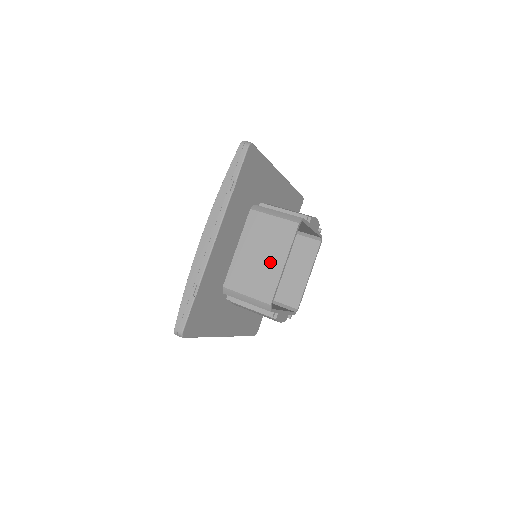
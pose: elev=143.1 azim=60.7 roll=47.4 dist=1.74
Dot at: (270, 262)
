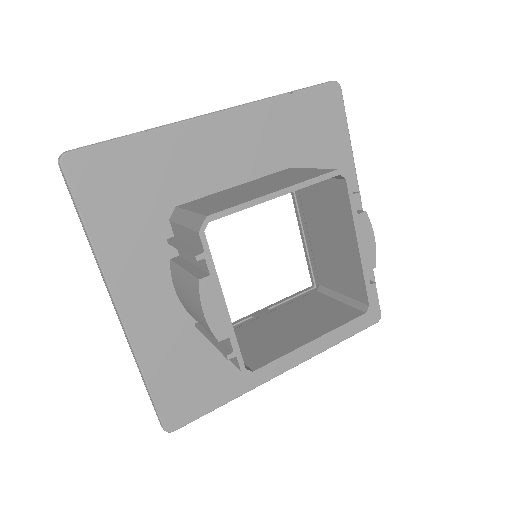
Dot at: (260, 191)
